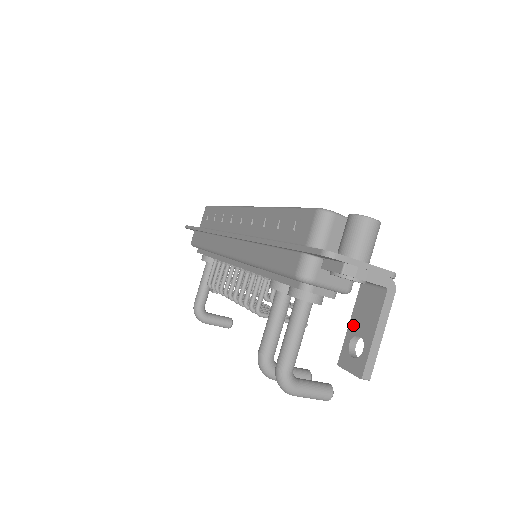
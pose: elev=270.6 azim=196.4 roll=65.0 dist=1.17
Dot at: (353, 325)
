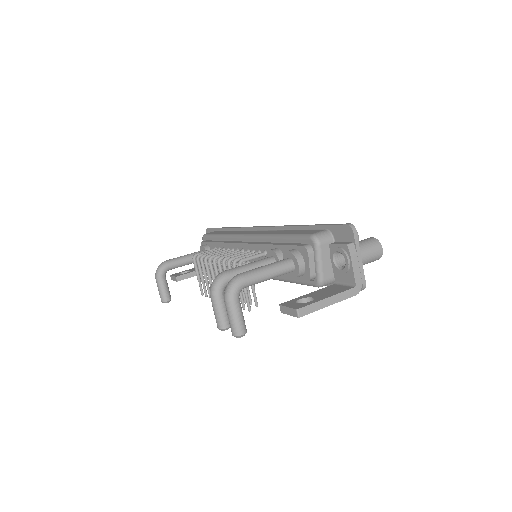
Dot at: (311, 294)
